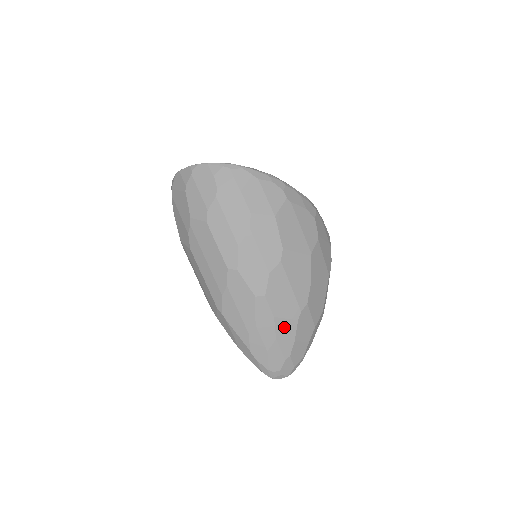
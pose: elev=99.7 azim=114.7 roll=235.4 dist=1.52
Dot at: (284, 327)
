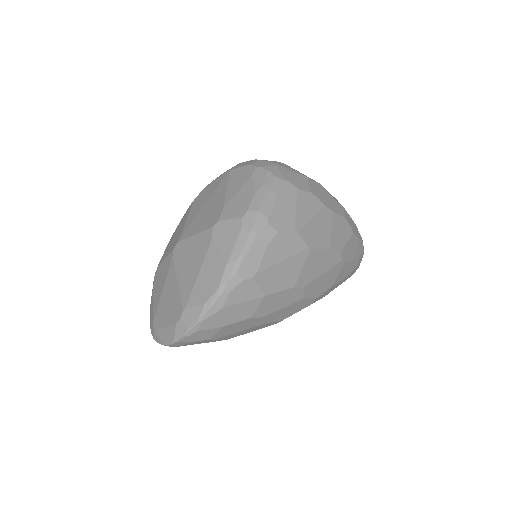
Dot at: (341, 275)
